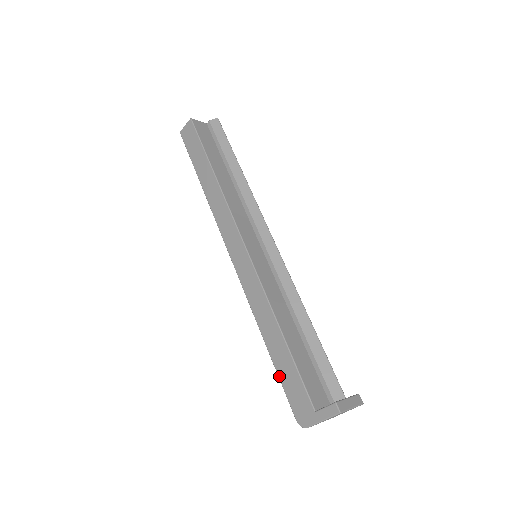
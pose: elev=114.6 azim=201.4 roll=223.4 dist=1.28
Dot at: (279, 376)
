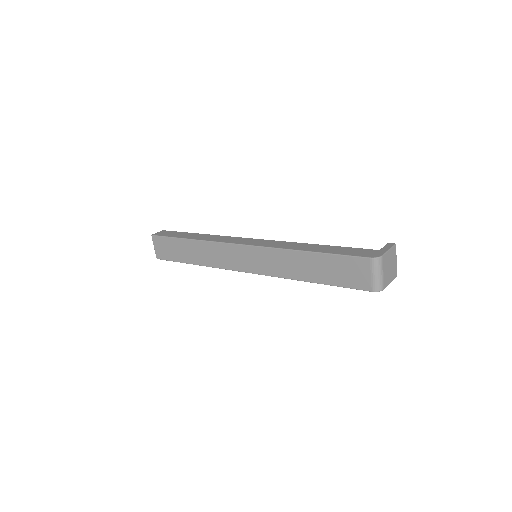
Dot at: (335, 253)
